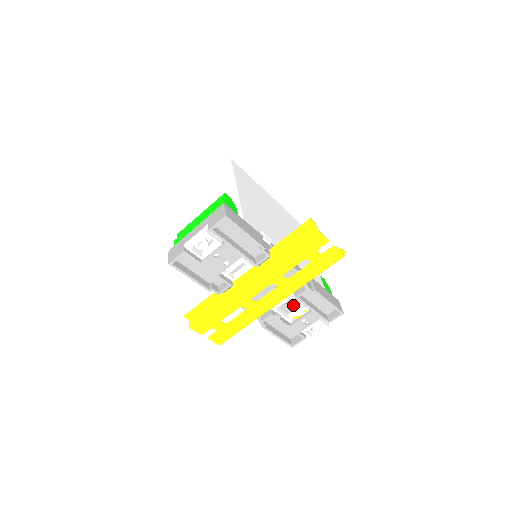
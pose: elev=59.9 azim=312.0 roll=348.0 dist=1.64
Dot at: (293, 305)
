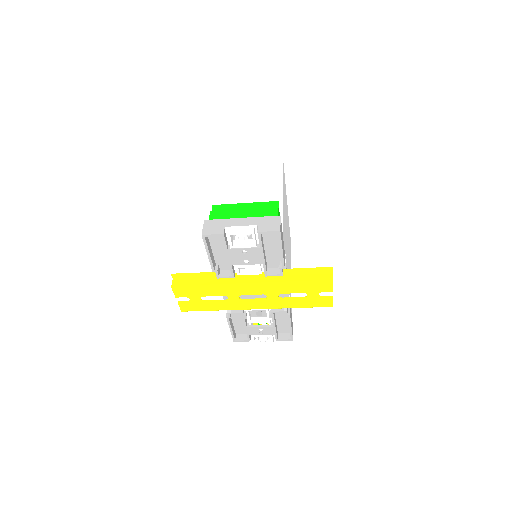
Dot at: (261, 313)
